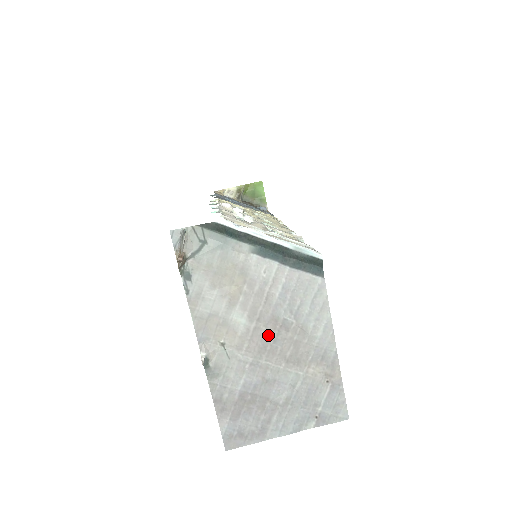
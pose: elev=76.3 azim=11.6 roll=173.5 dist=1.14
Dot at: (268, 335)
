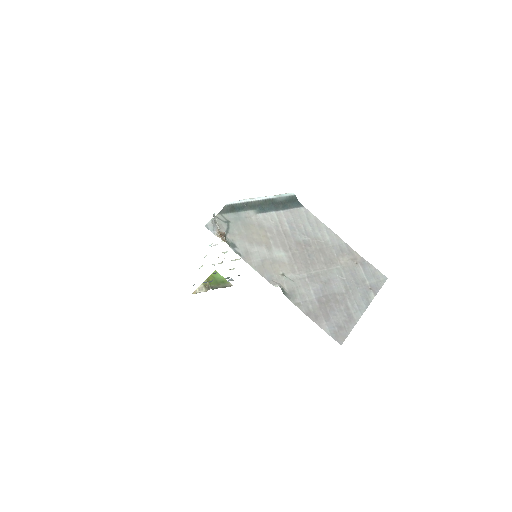
Dot at: (302, 254)
